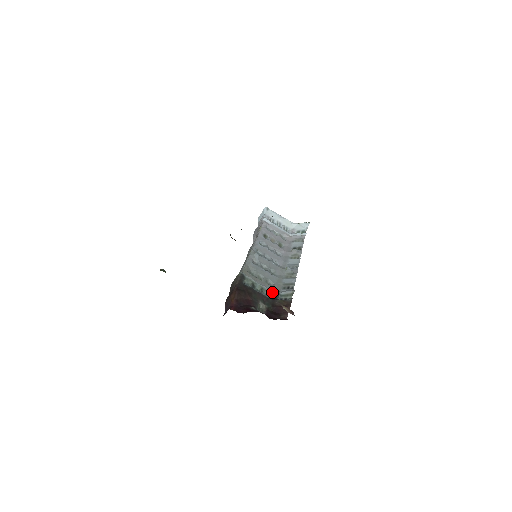
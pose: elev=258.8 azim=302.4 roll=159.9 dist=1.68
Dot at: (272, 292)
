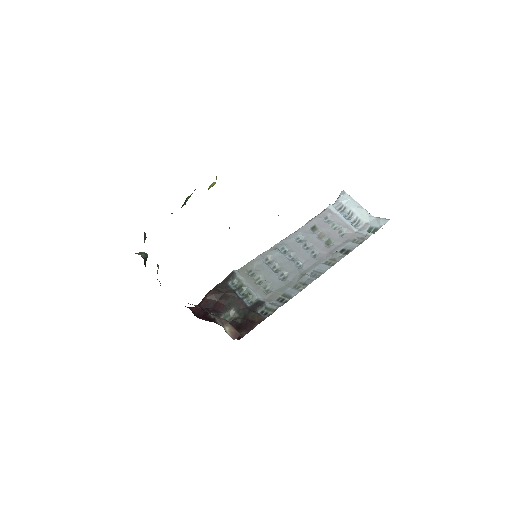
Dot at: (259, 301)
